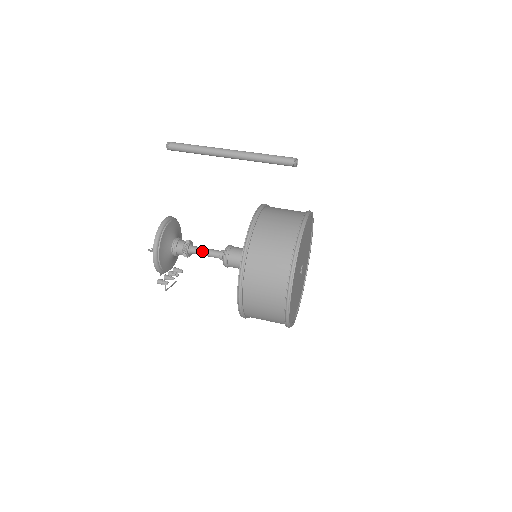
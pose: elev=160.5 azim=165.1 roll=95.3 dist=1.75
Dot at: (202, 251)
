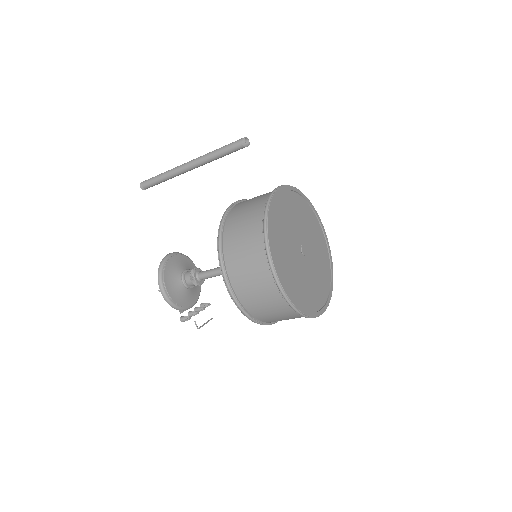
Dot at: (208, 273)
